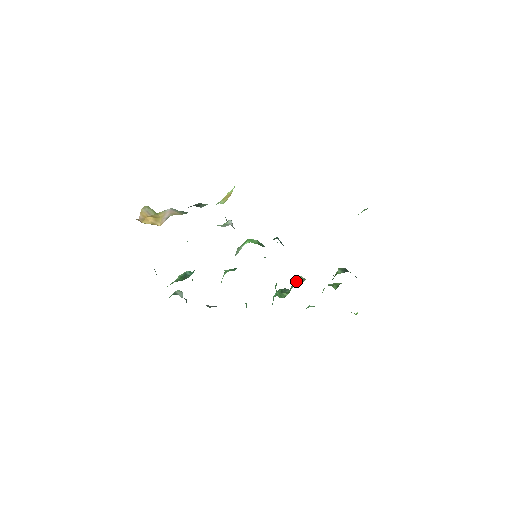
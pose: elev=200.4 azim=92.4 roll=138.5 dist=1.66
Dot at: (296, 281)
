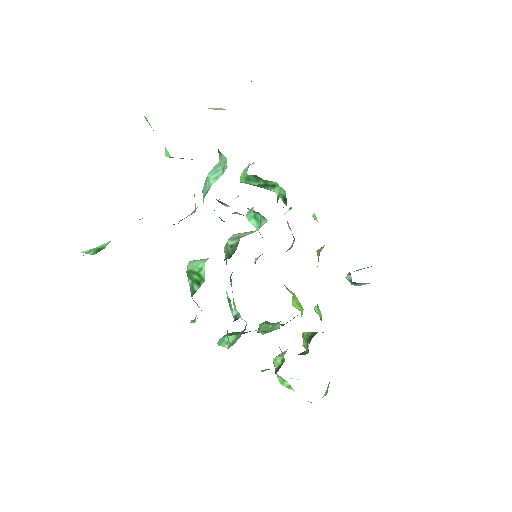
Dot at: (270, 323)
